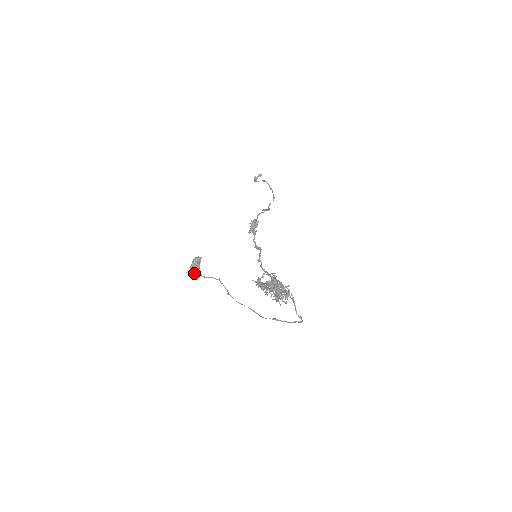
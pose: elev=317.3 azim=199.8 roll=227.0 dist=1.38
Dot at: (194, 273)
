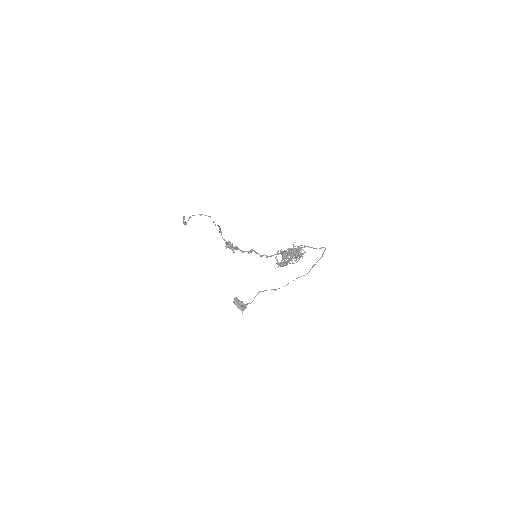
Dot at: (245, 308)
